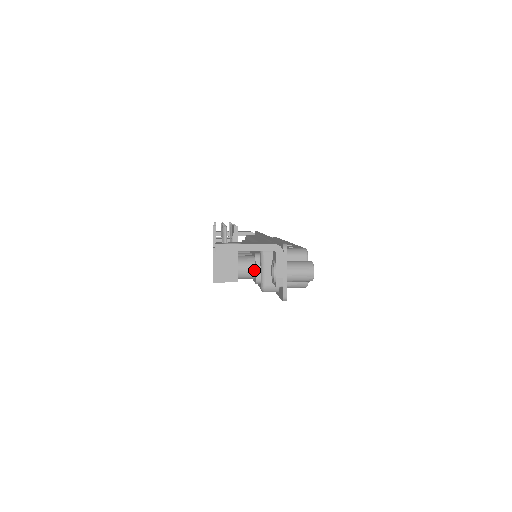
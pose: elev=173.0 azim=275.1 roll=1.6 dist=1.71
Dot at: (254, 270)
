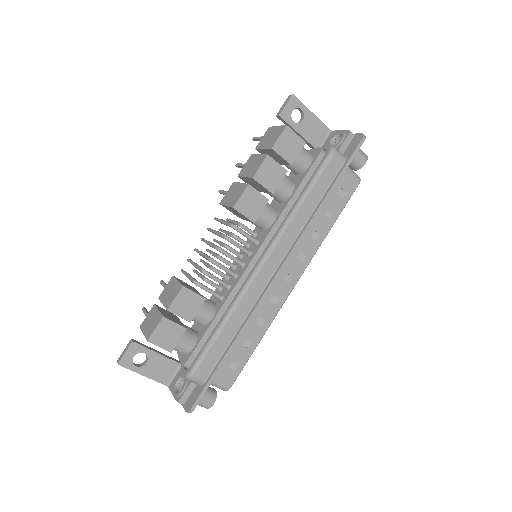
Dot at: occluded
